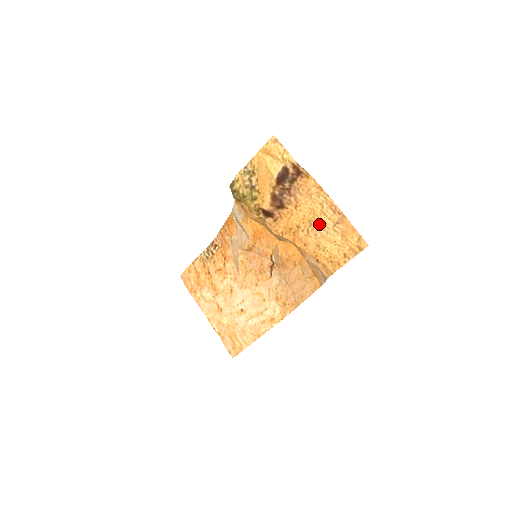
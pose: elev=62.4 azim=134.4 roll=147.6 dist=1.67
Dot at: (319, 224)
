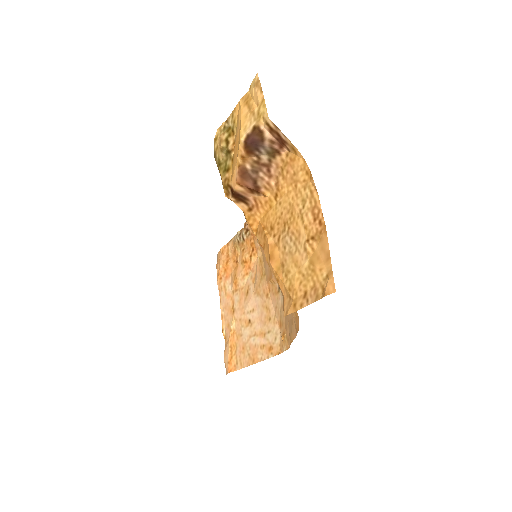
Dot at: (292, 232)
